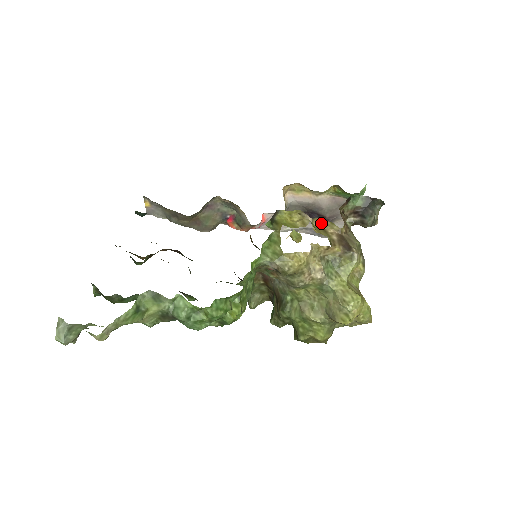
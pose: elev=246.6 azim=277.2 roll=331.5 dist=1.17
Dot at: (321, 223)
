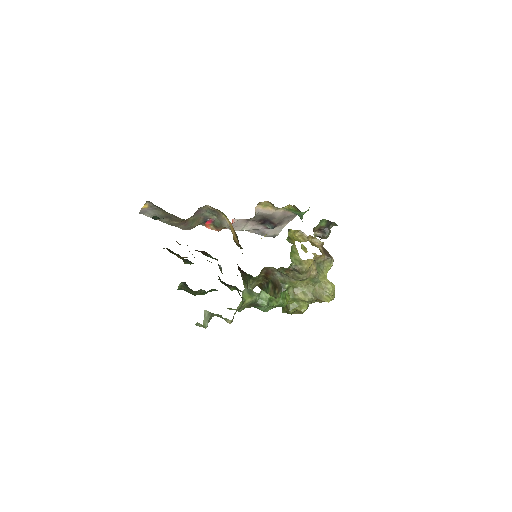
Dot at: (310, 238)
